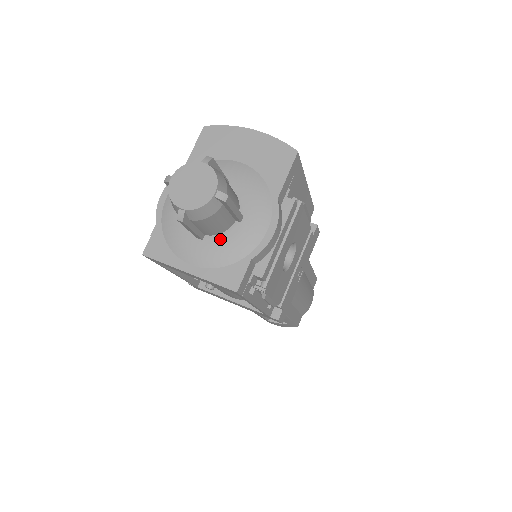
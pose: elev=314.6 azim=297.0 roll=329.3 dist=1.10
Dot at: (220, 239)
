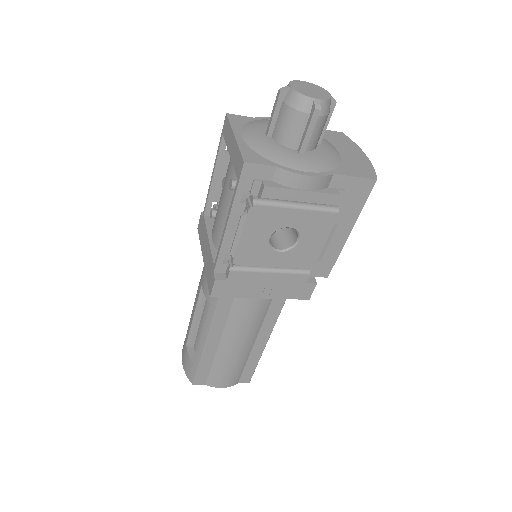
Dot at: (276, 144)
